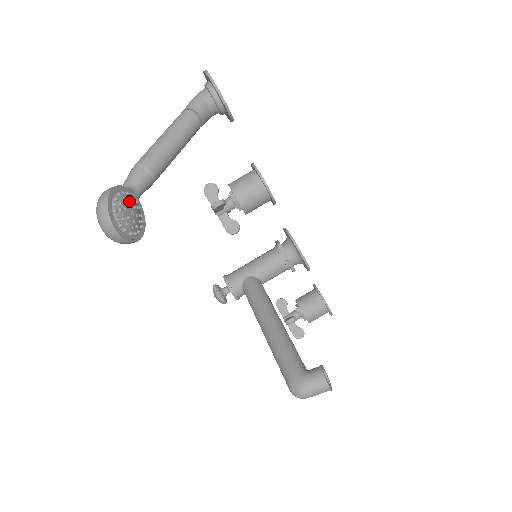
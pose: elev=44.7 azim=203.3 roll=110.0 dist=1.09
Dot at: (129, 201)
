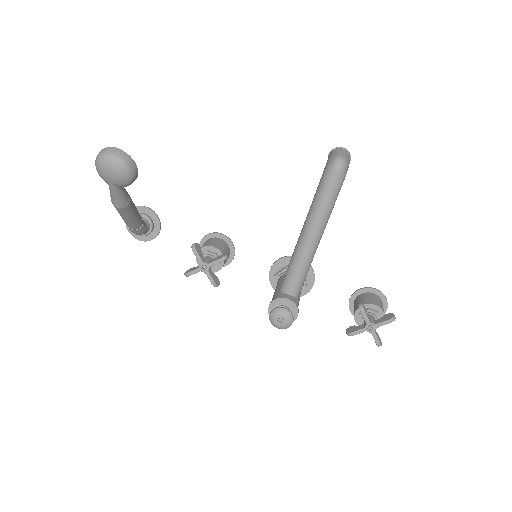
Dot at: occluded
